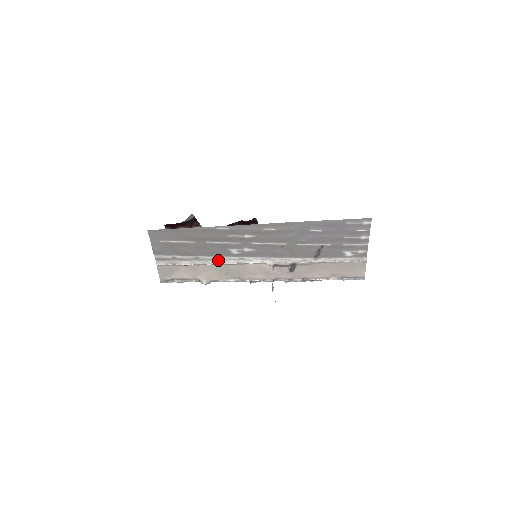
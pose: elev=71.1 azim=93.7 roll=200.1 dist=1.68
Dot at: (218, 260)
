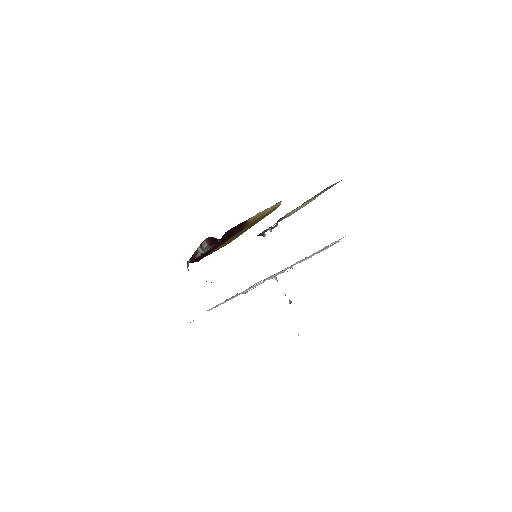
Dot at: (238, 294)
